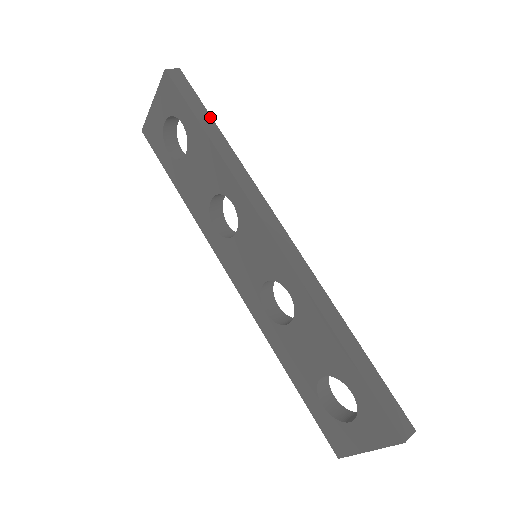
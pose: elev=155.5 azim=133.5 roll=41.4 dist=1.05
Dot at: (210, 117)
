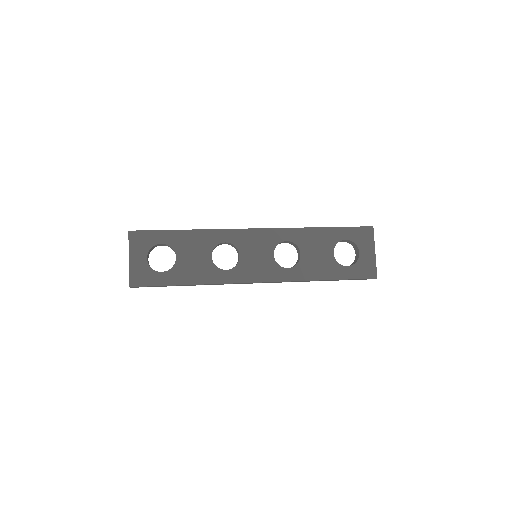
Dot at: occluded
